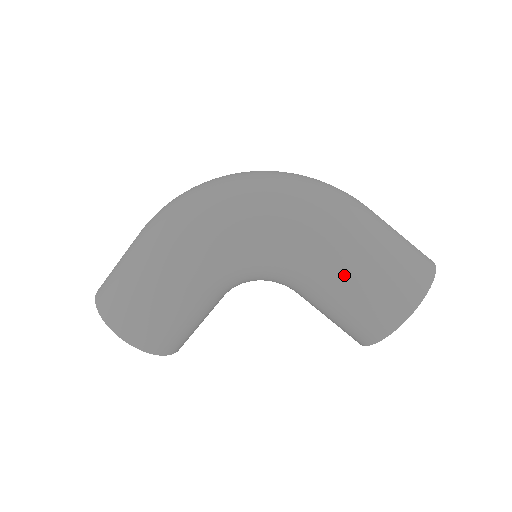
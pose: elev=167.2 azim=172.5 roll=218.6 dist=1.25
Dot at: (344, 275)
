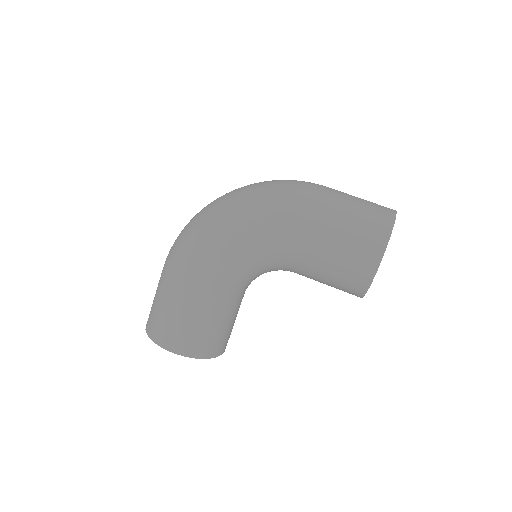
Dot at: (319, 242)
